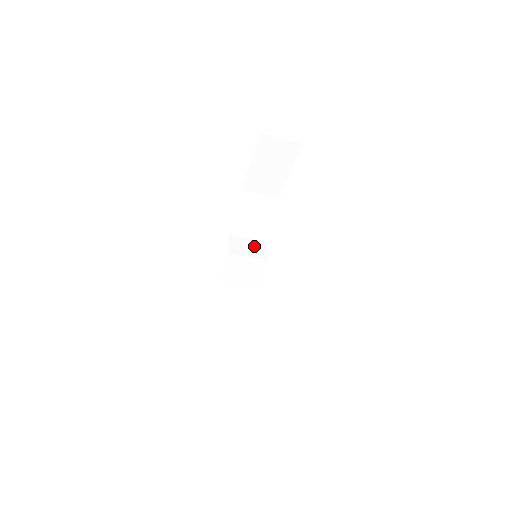
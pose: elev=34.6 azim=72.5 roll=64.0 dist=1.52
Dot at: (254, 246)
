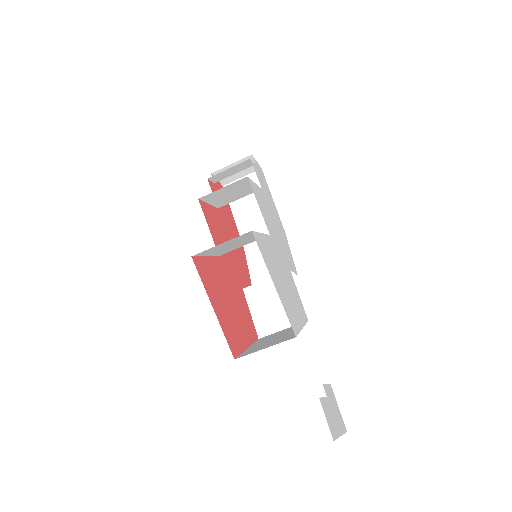
Dot at: occluded
